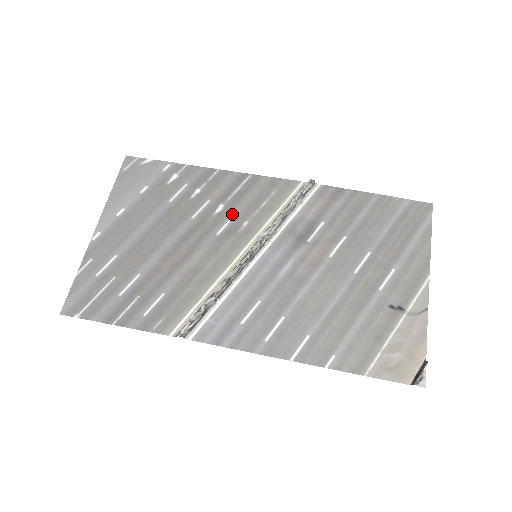
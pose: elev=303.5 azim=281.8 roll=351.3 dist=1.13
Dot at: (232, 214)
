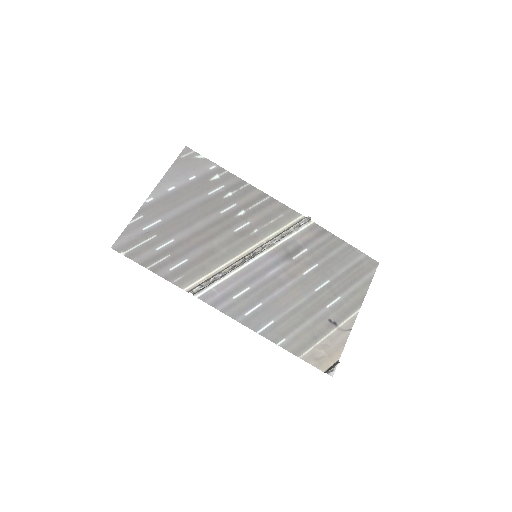
Dot at: (249, 220)
